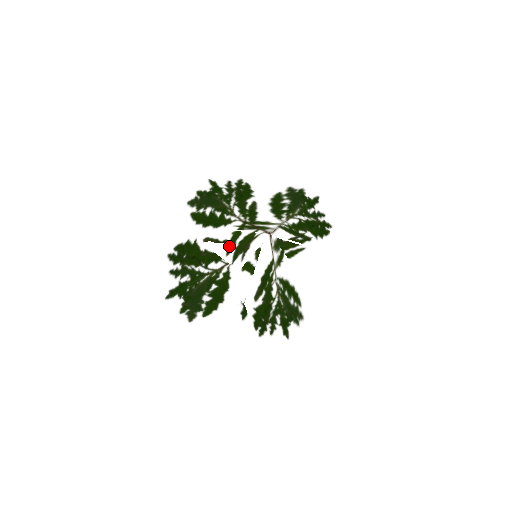
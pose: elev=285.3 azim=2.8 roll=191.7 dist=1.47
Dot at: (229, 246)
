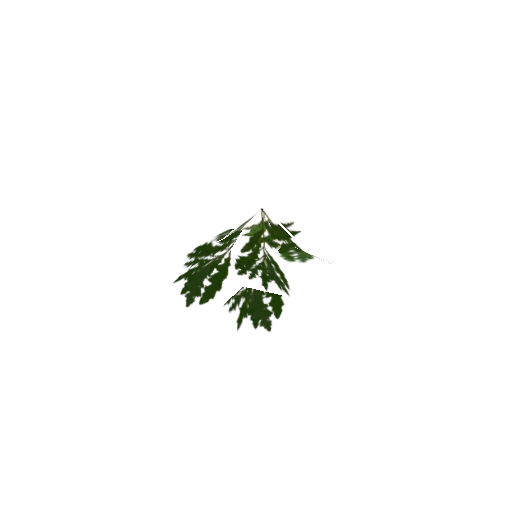
Dot at: (233, 232)
